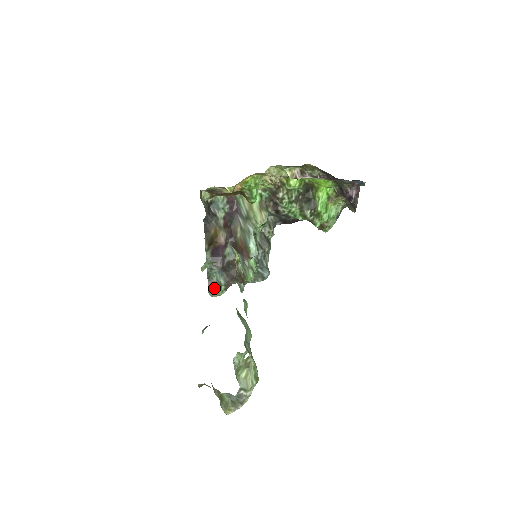
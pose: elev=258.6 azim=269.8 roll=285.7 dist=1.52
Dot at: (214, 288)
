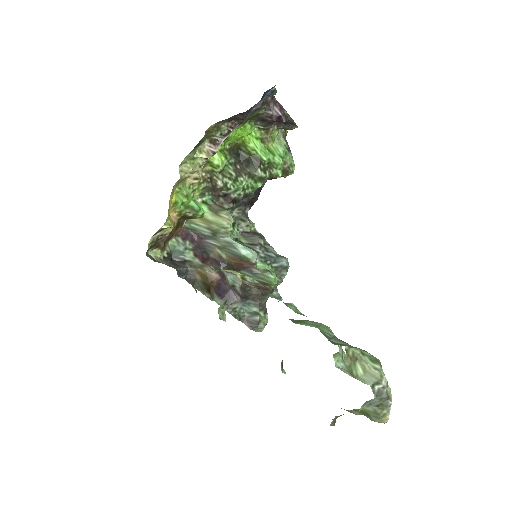
Dot at: (254, 323)
